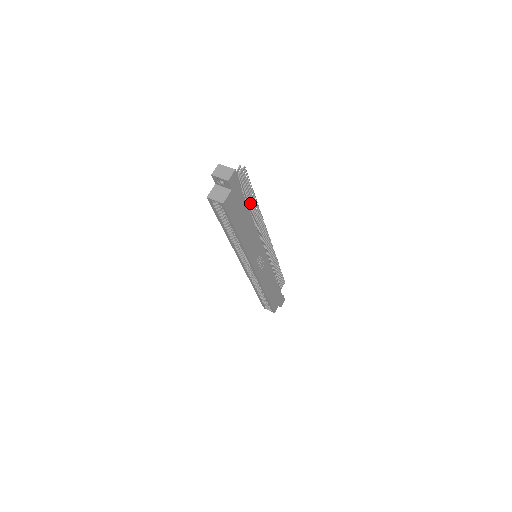
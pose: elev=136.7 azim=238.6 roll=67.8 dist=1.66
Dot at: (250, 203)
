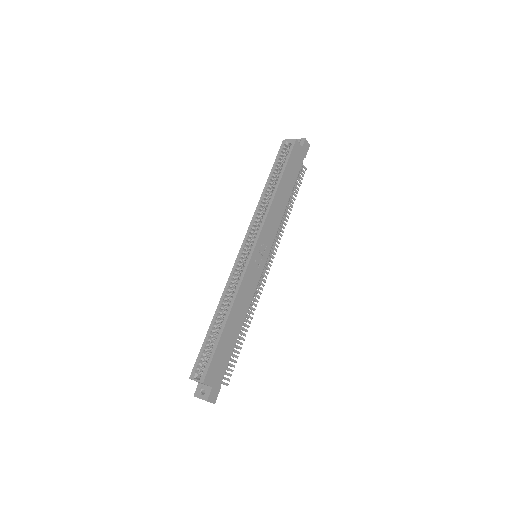
Dot at: (290, 198)
